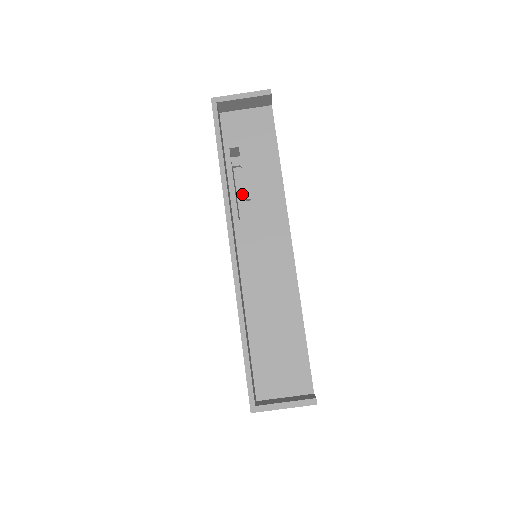
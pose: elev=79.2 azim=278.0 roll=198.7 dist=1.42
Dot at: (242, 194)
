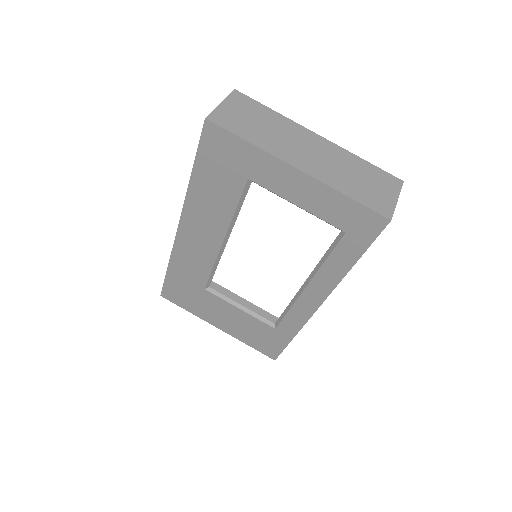
Dot at: occluded
